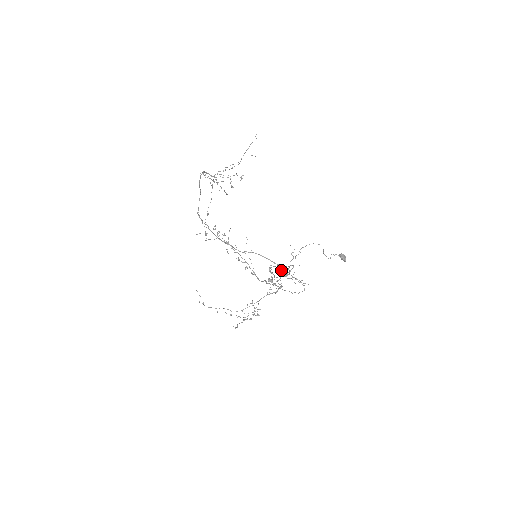
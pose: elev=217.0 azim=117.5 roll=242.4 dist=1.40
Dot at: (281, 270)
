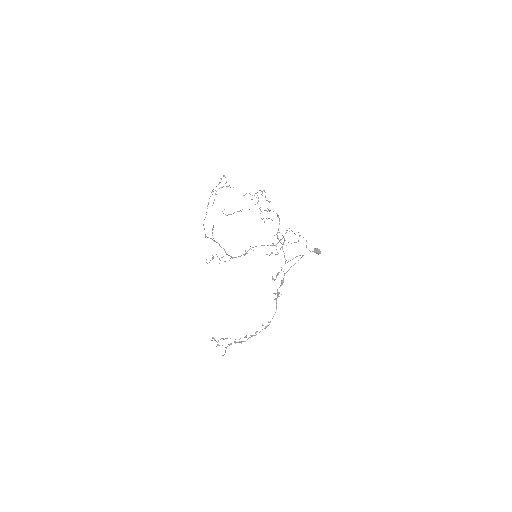
Dot at: (277, 243)
